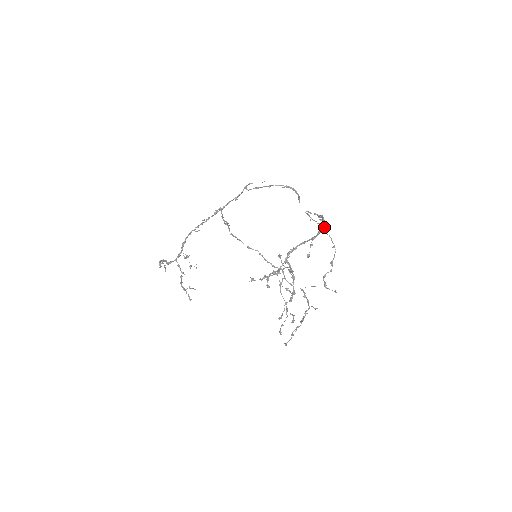
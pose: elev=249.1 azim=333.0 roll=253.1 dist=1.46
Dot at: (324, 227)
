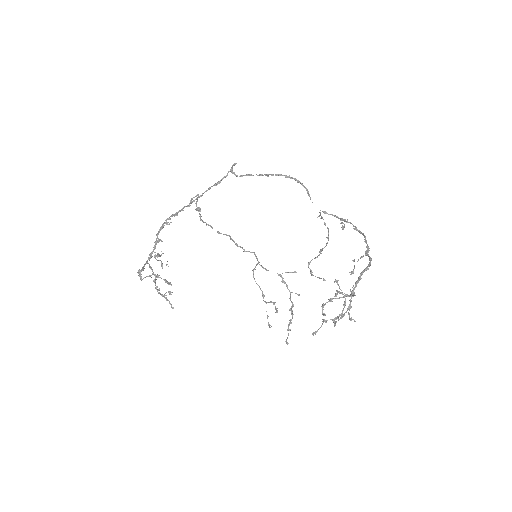
Dot at: (342, 229)
